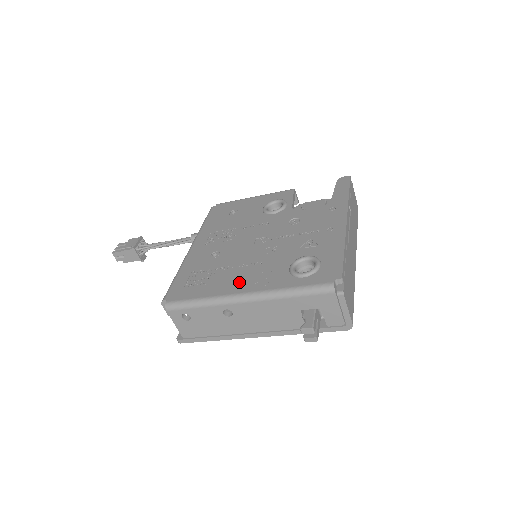
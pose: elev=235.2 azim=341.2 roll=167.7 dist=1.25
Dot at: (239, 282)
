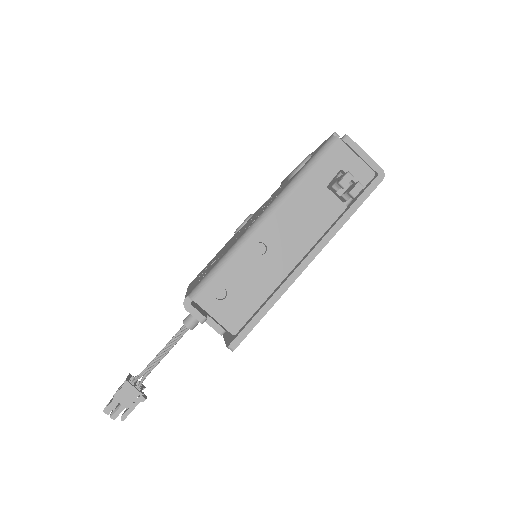
Dot at: (251, 223)
